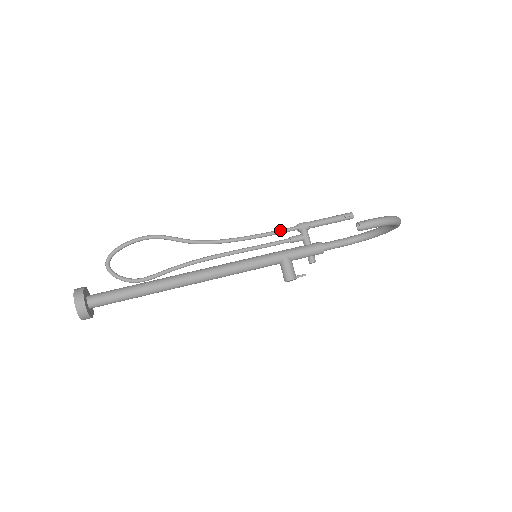
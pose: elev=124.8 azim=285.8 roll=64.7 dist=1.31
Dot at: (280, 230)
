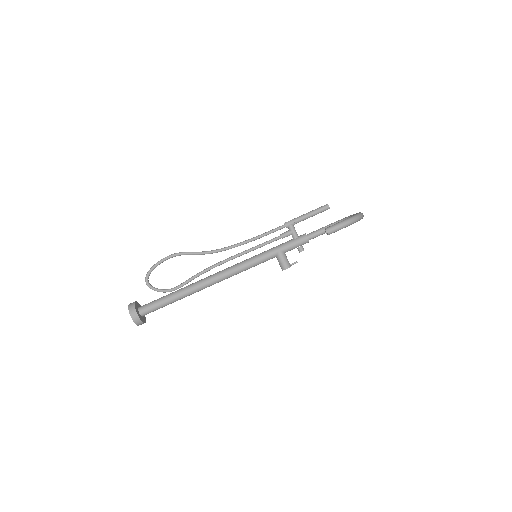
Dot at: (272, 230)
